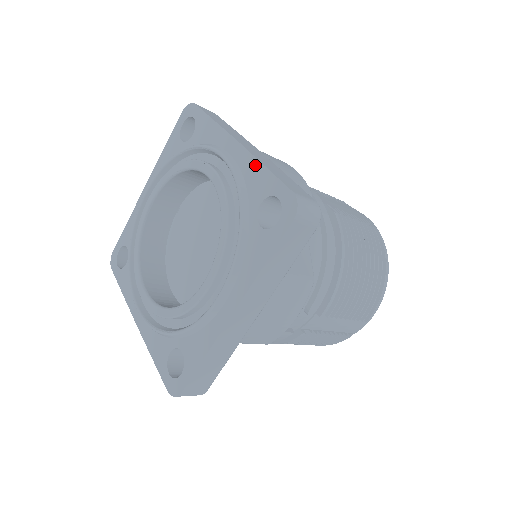
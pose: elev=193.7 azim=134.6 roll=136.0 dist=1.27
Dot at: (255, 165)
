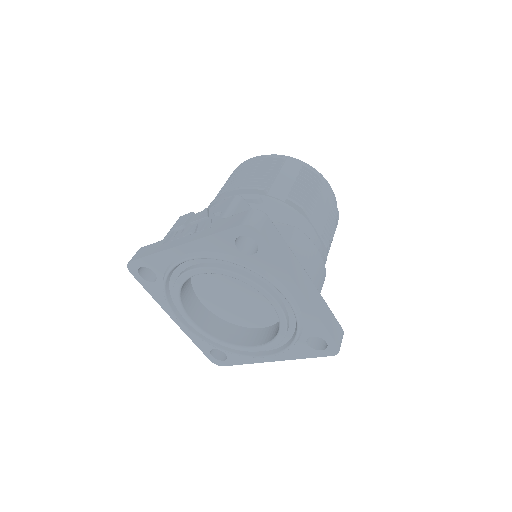
Dot at: (315, 318)
